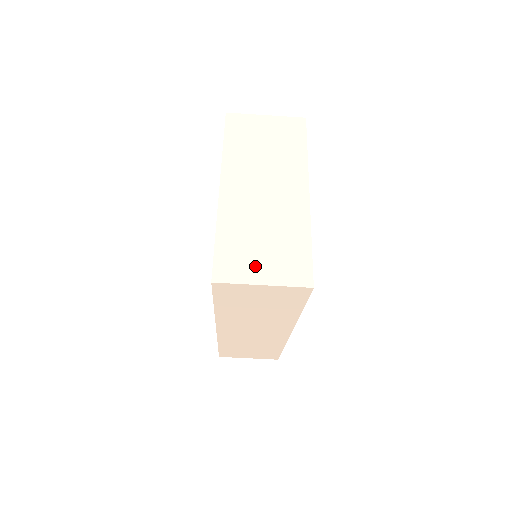
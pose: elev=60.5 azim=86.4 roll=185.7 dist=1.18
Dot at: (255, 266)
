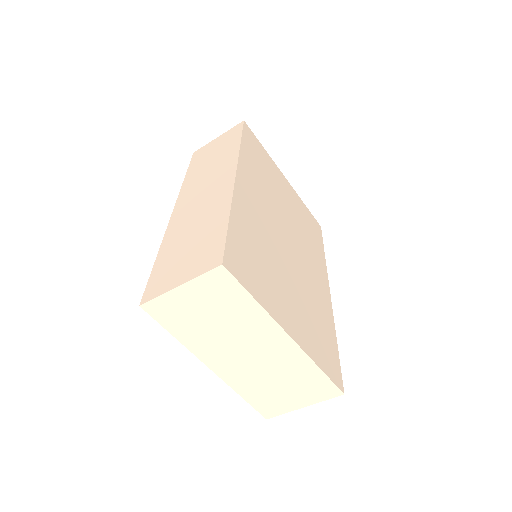
Dot at: (288, 401)
